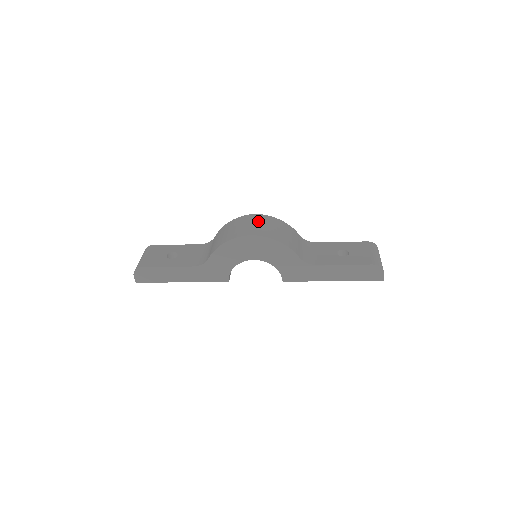
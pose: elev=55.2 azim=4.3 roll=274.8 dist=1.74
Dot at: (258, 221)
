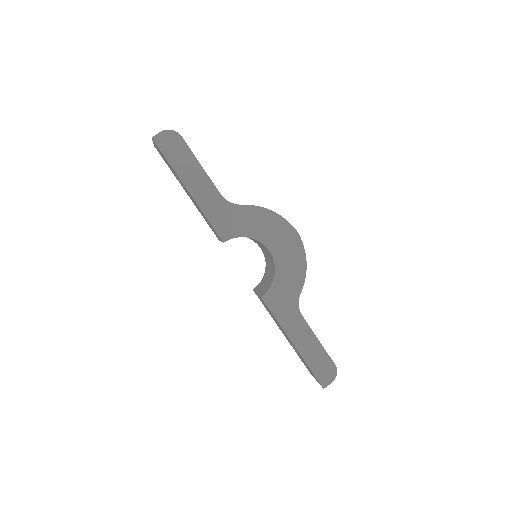
Dot at: occluded
